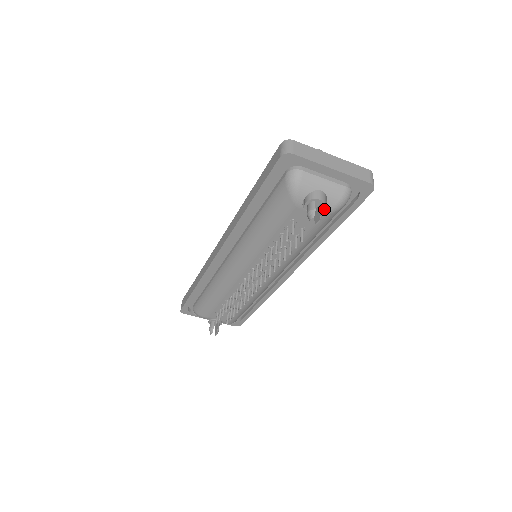
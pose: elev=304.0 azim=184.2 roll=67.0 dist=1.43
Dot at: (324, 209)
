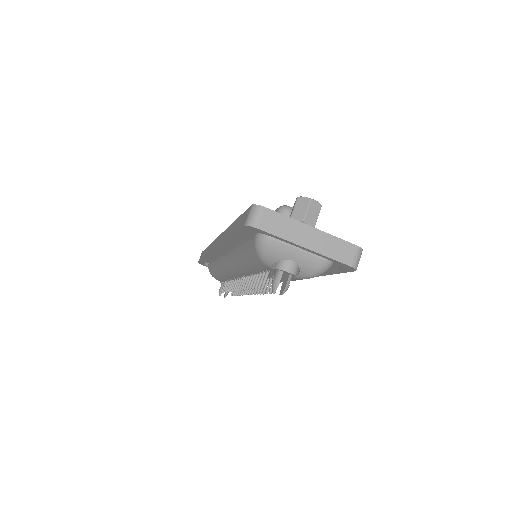
Dot at: (297, 275)
